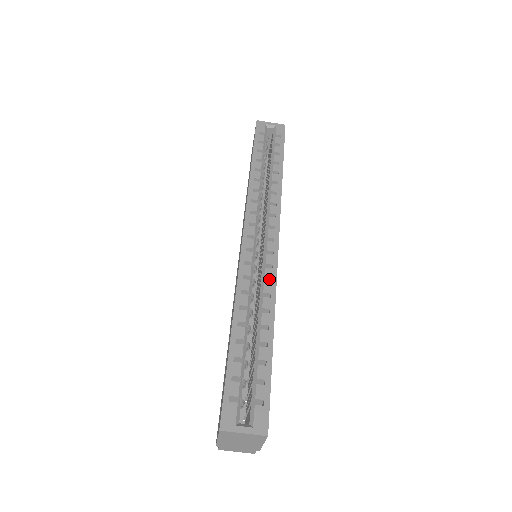
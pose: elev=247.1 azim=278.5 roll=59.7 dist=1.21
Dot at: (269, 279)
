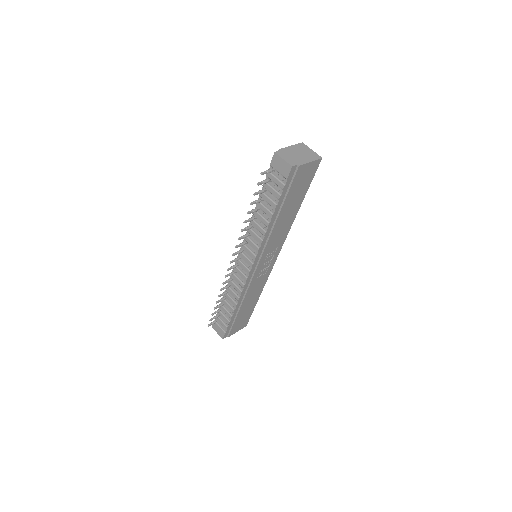
Dot at: occluded
